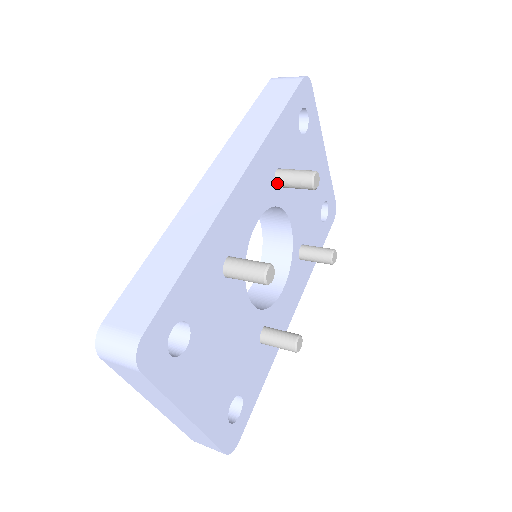
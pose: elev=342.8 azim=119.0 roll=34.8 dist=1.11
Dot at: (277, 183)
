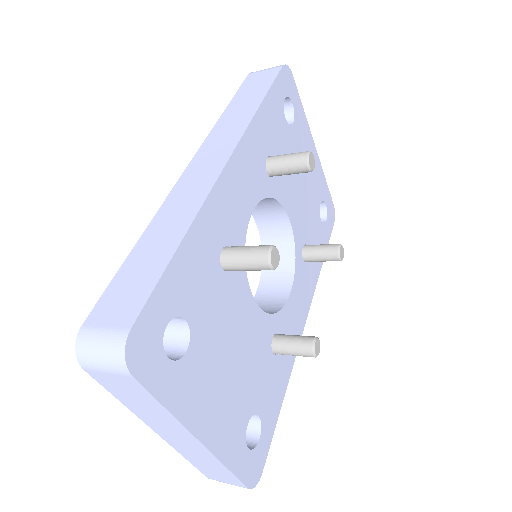
Dot at: (269, 171)
